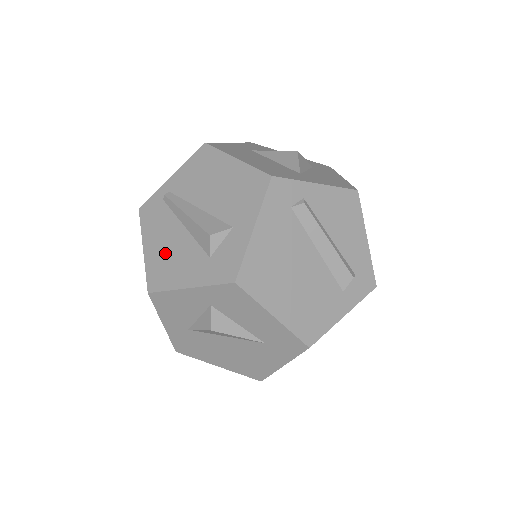
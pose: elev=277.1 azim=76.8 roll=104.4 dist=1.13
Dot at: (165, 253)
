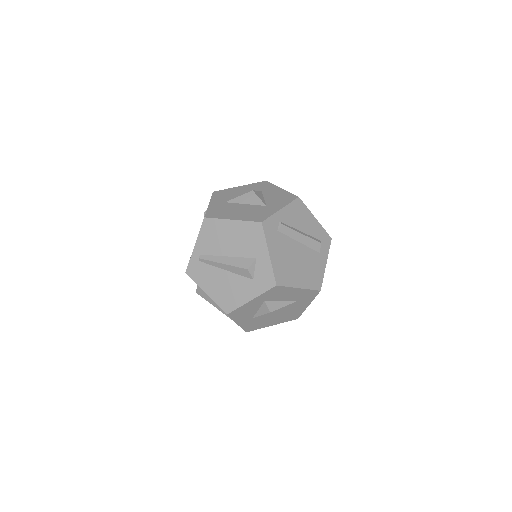
Dot at: (223, 289)
